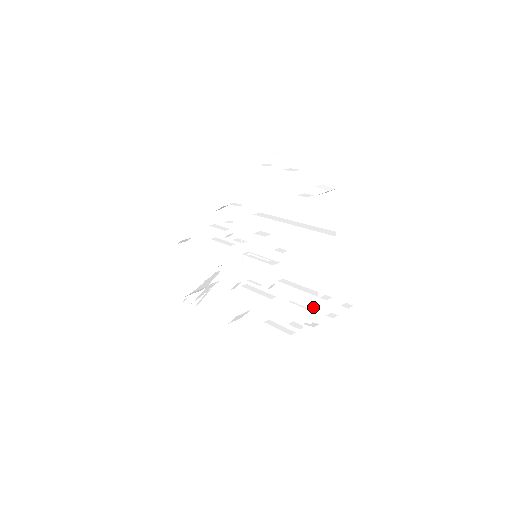
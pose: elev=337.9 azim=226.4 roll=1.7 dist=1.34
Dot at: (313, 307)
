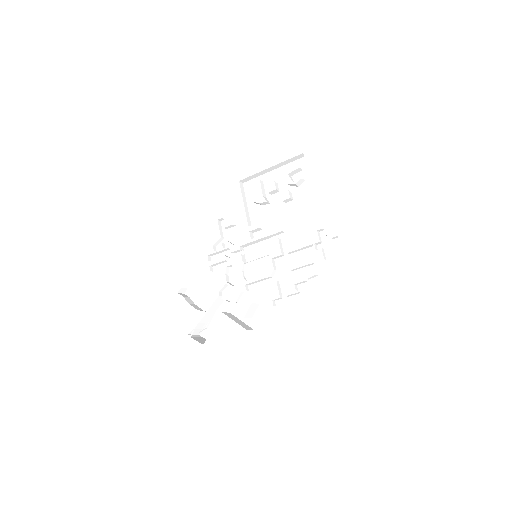
Dot at: occluded
